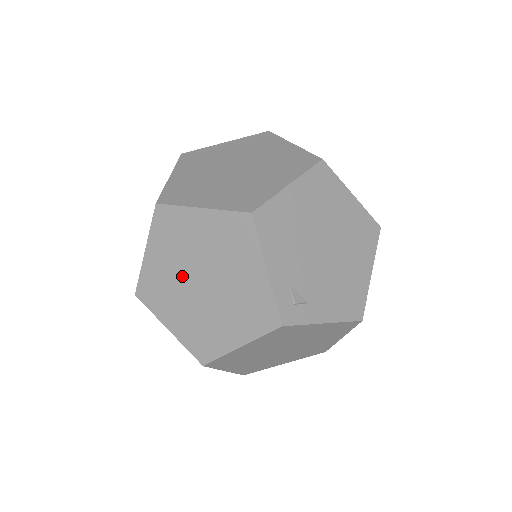
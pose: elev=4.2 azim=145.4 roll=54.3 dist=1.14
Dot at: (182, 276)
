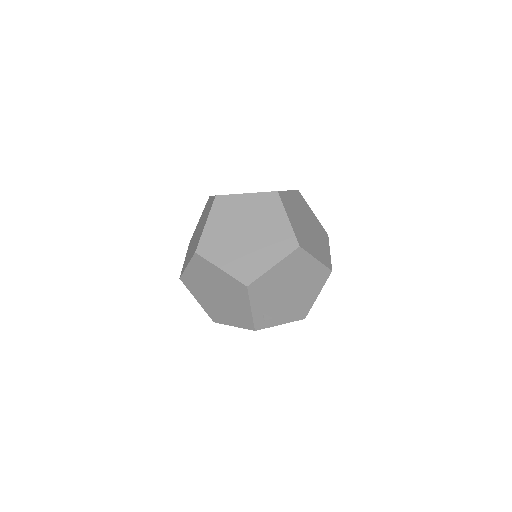
Dot at: (207, 287)
